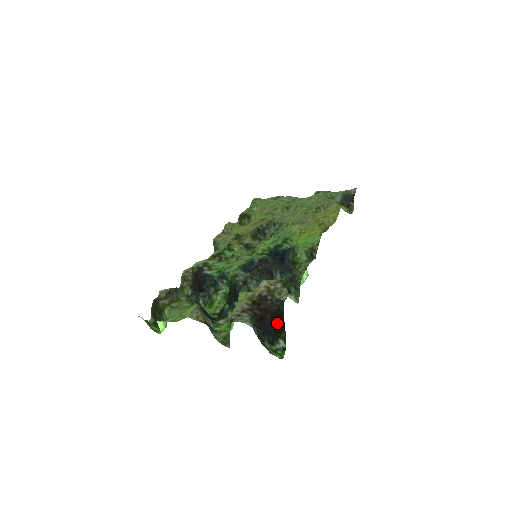
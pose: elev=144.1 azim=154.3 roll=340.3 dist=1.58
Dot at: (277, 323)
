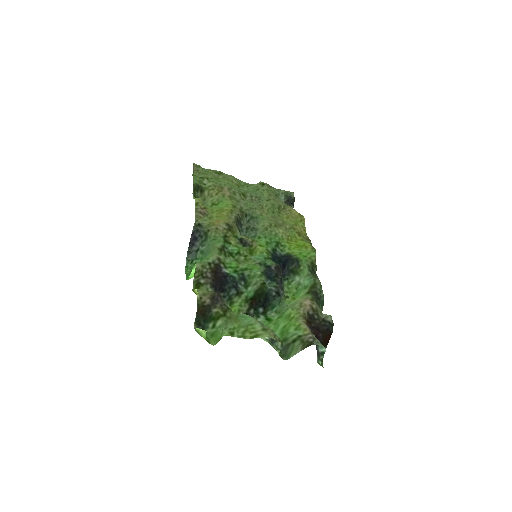
Dot at: (325, 340)
